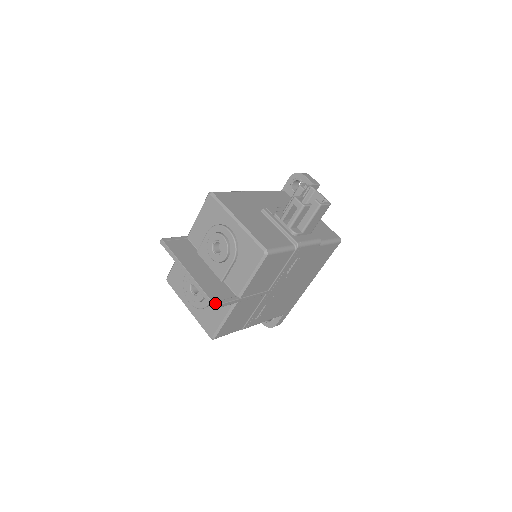
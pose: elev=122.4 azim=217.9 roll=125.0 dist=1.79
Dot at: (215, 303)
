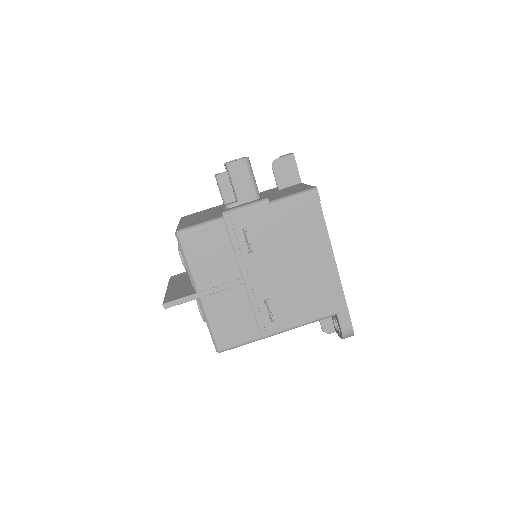
Dot at: (164, 303)
